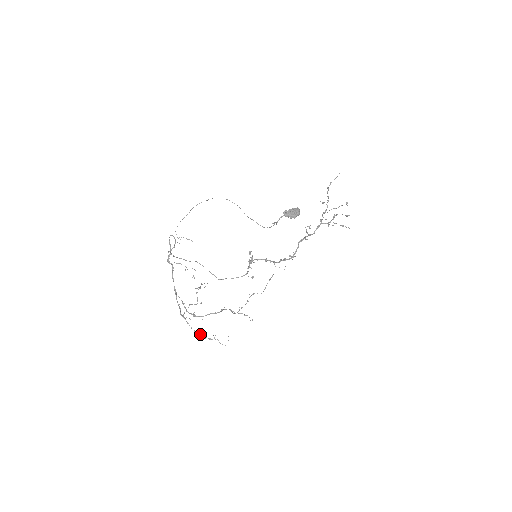
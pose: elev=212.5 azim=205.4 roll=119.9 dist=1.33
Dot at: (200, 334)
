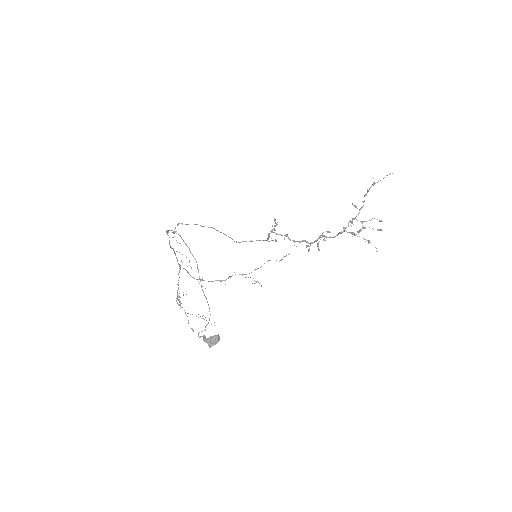
Dot at: occluded
